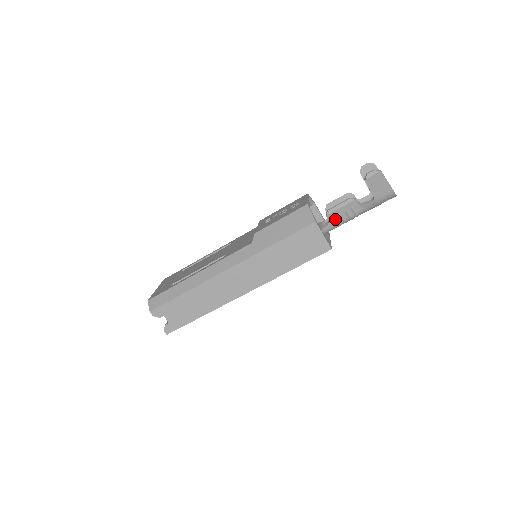
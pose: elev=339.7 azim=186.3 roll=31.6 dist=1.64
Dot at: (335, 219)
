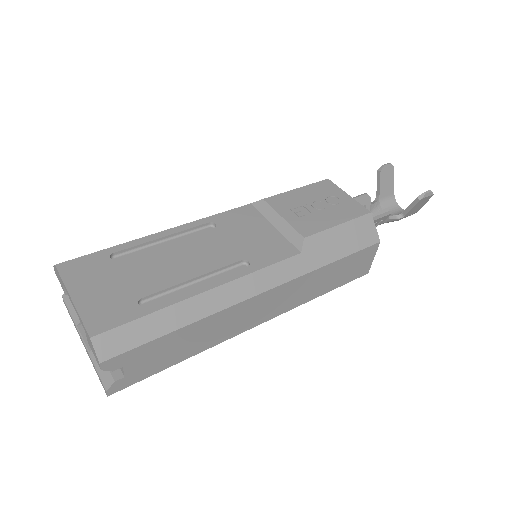
Dot at: occluded
